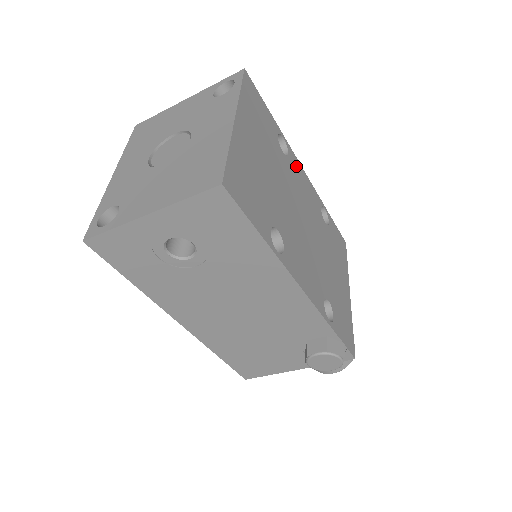
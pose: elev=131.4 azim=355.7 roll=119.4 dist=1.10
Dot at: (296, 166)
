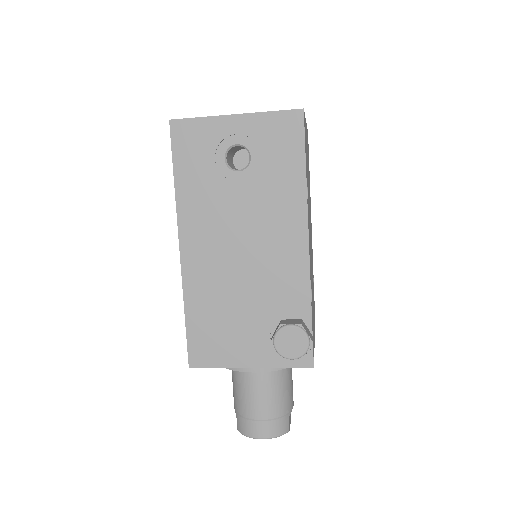
Dot at: occluded
